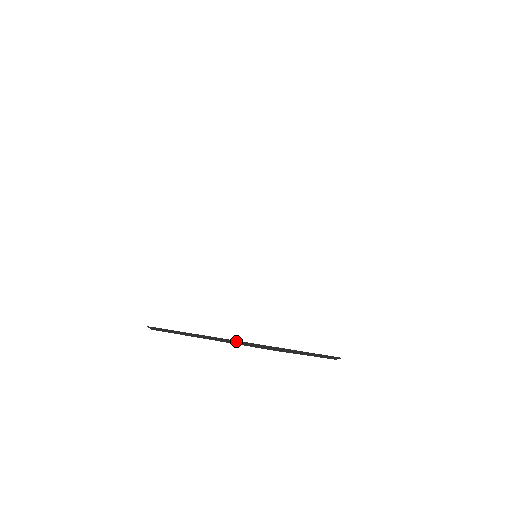
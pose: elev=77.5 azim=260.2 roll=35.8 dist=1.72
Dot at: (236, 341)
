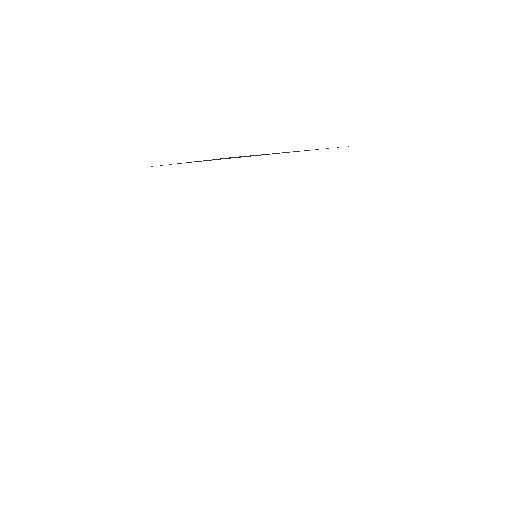
Dot at: occluded
